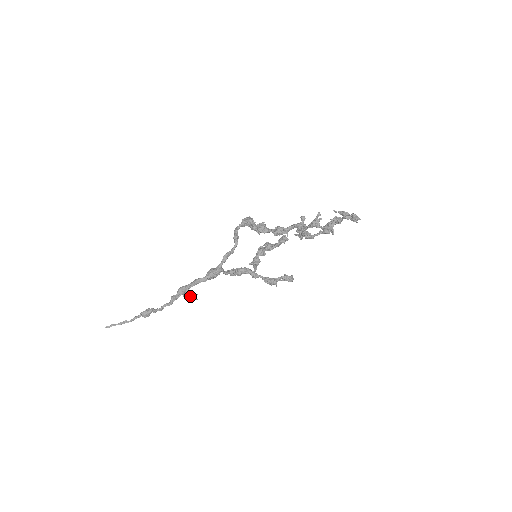
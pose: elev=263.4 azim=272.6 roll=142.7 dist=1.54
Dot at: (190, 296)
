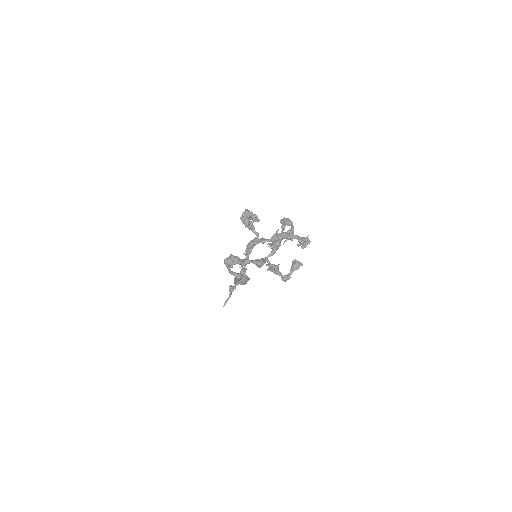
Dot at: occluded
